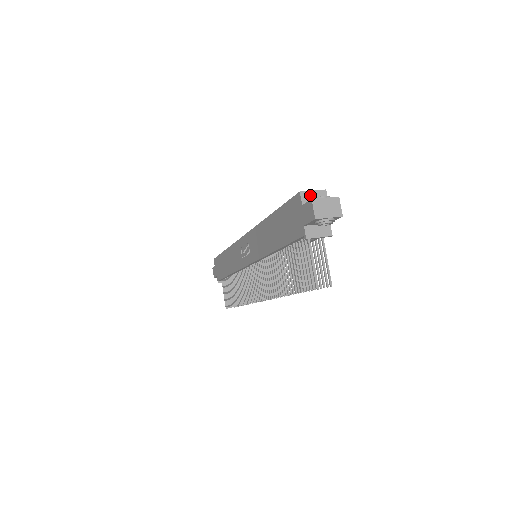
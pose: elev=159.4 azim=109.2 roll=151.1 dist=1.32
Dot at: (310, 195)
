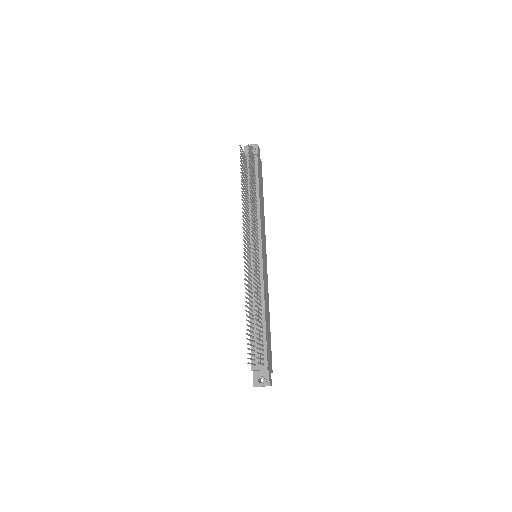
Dot at: occluded
